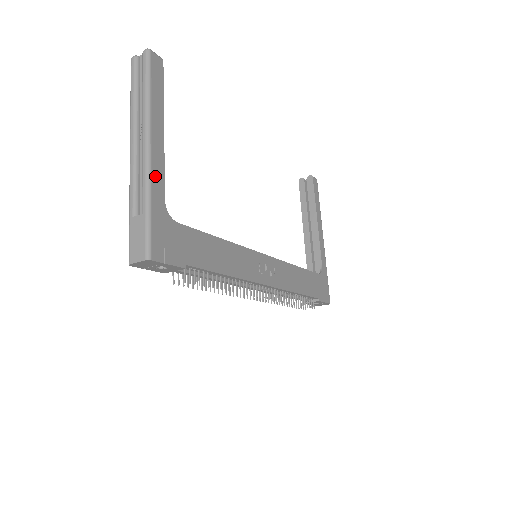
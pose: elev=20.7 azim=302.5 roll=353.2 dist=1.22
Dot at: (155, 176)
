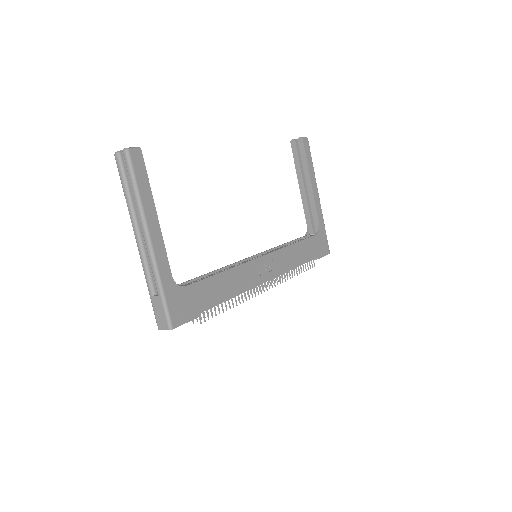
Dot at: (160, 263)
